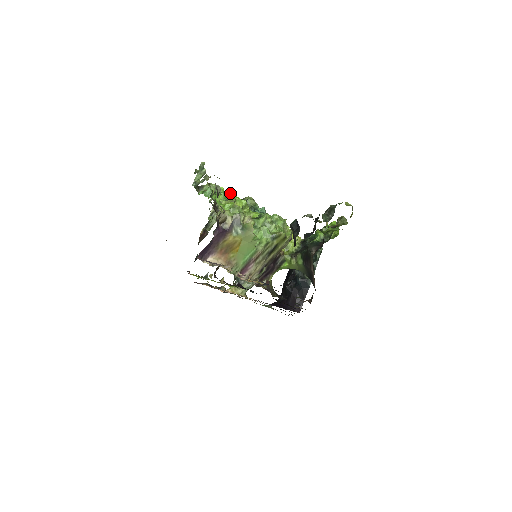
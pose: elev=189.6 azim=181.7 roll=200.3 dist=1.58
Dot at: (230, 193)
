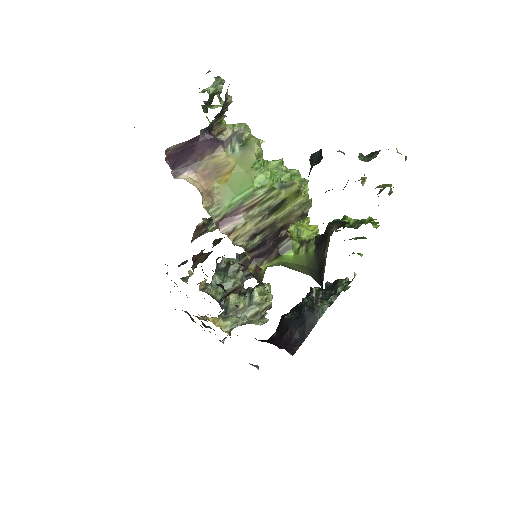
Dot at: occluded
